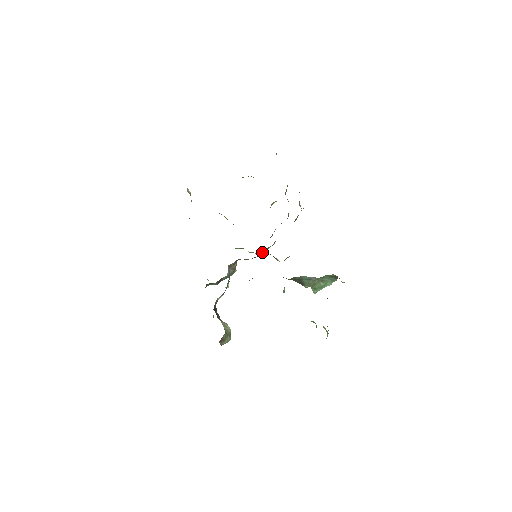
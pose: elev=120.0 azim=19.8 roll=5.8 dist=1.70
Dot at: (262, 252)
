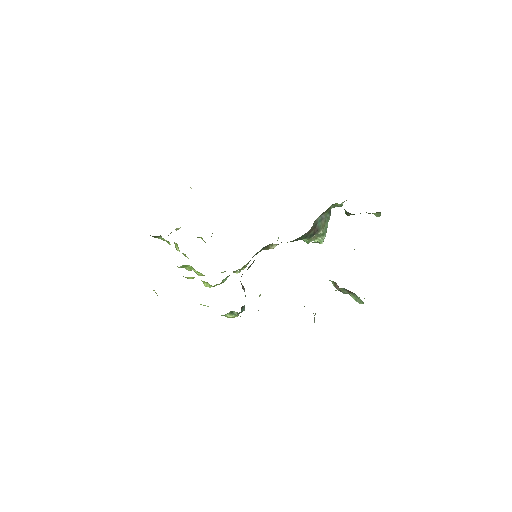
Dot at: (246, 266)
